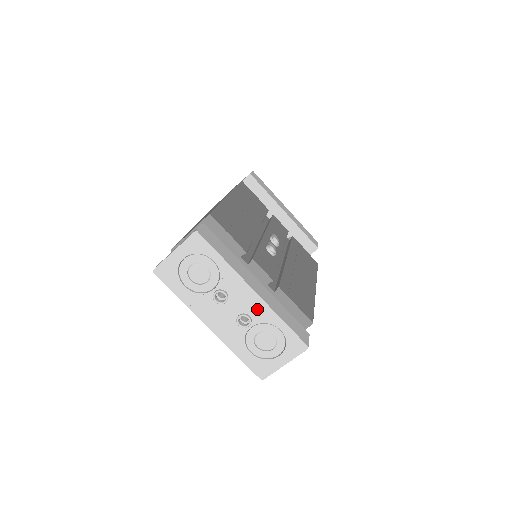
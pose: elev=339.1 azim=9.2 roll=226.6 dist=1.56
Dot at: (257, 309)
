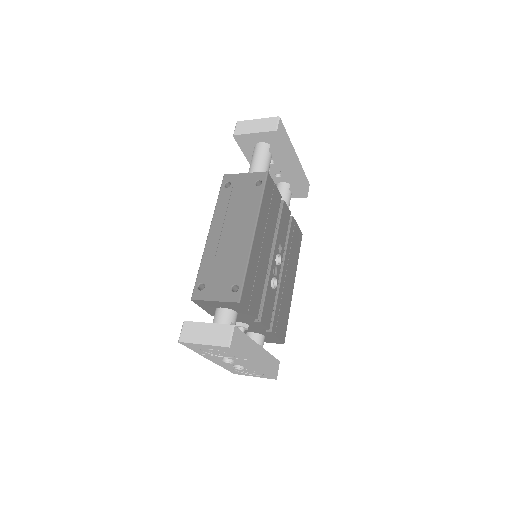
Dot at: (252, 368)
